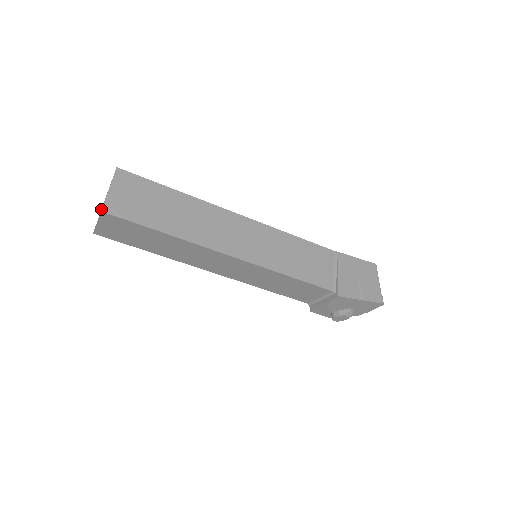
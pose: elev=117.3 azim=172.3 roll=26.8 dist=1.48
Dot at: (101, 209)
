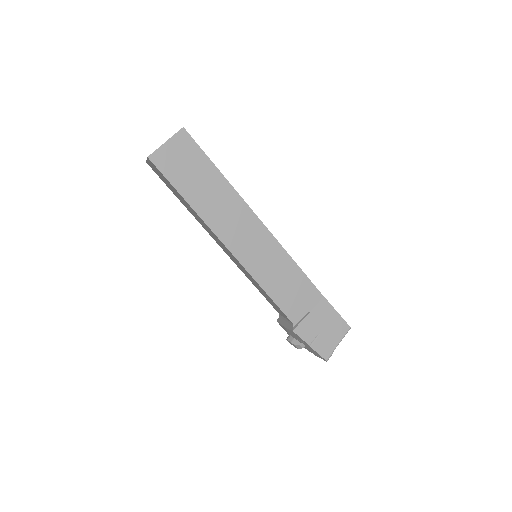
Dot at: occluded
